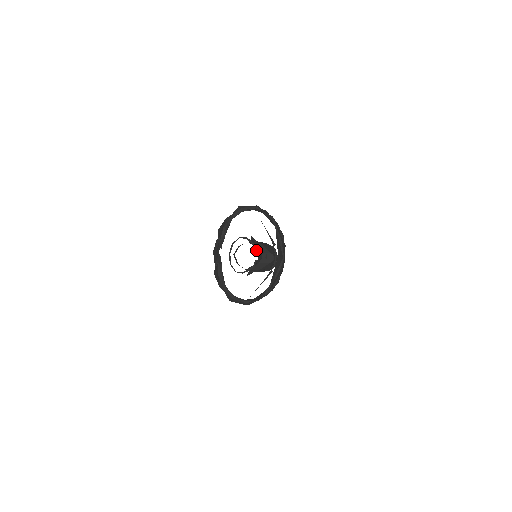
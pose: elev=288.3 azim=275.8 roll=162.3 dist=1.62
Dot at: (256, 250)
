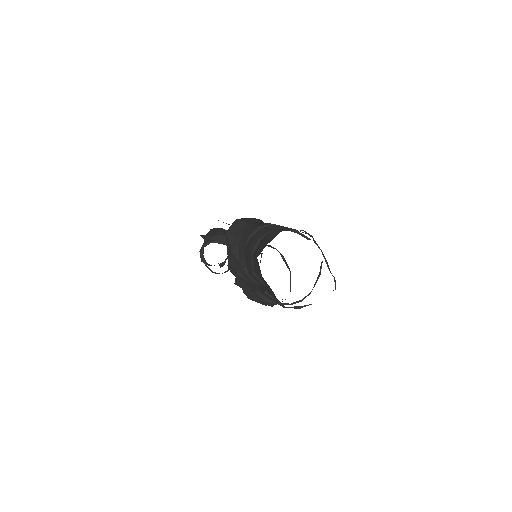
Dot at: occluded
